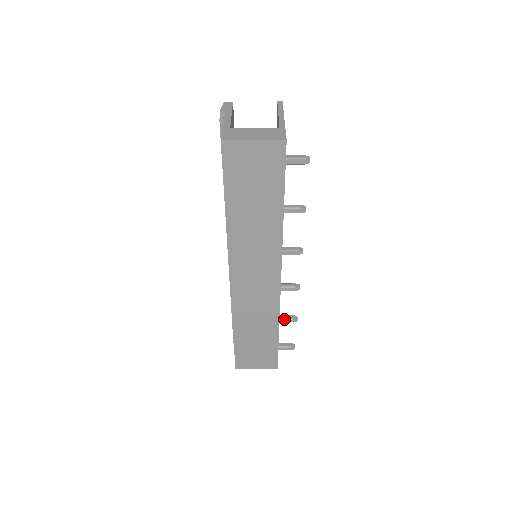
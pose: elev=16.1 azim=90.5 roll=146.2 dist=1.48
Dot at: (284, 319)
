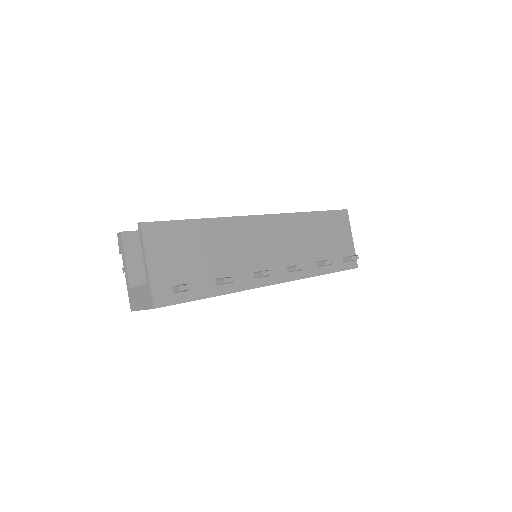
Dot at: occluded
